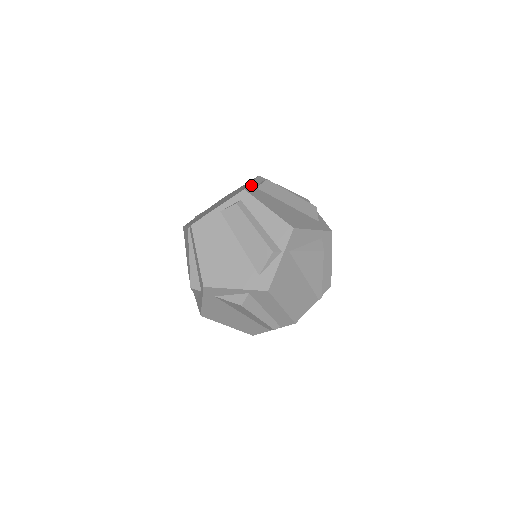
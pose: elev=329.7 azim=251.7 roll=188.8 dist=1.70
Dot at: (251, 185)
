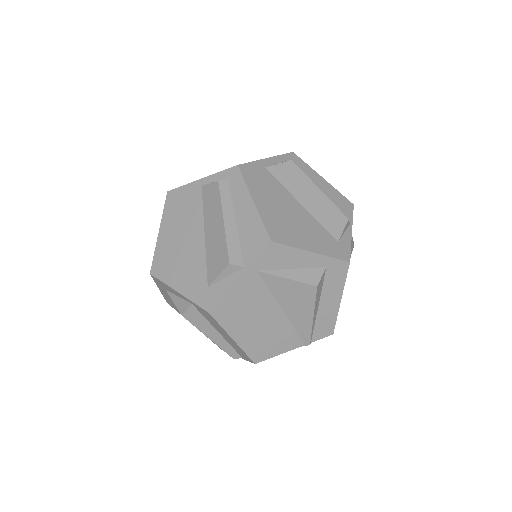
Dot at: (259, 162)
